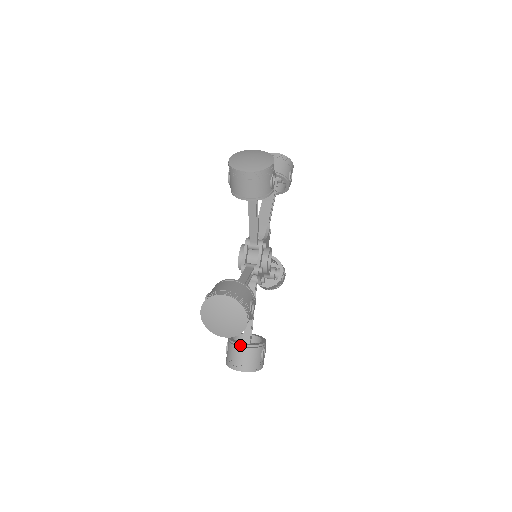
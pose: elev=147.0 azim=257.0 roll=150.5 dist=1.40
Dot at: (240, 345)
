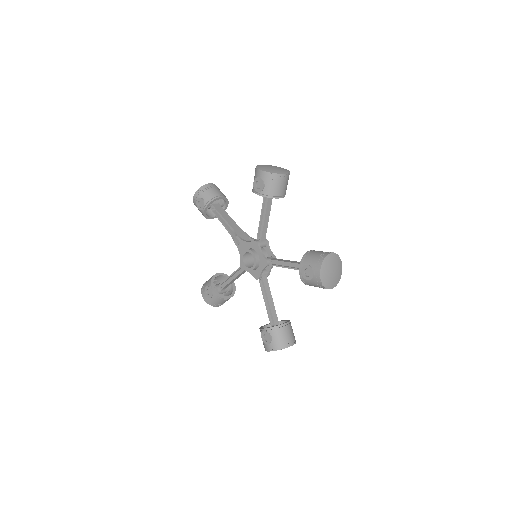
Dot at: (284, 325)
